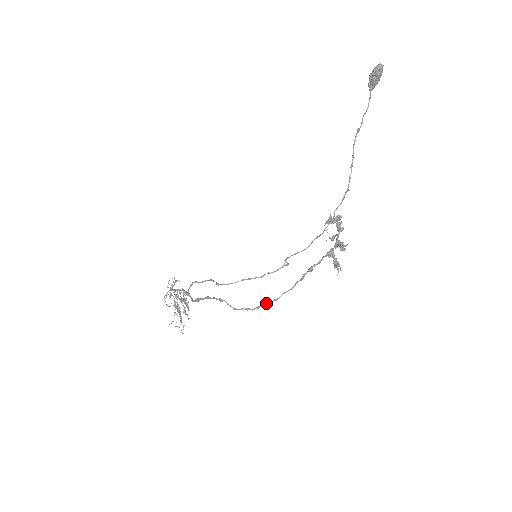
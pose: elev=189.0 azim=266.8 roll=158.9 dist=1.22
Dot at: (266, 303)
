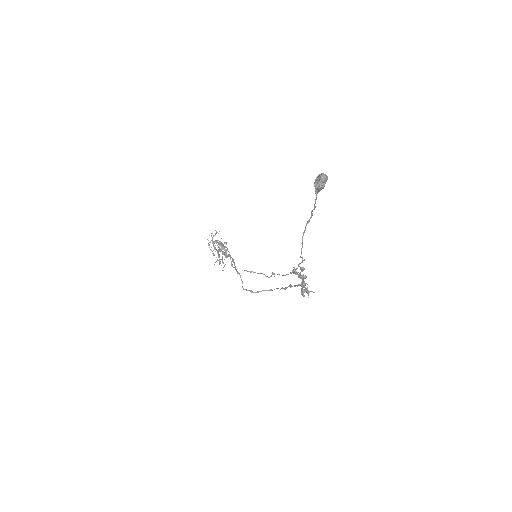
Dot at: occluded
